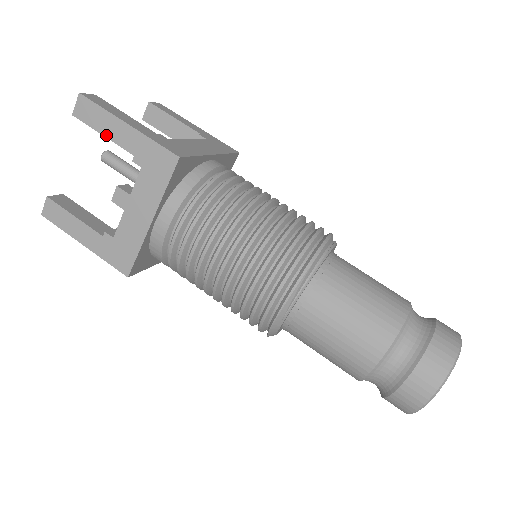
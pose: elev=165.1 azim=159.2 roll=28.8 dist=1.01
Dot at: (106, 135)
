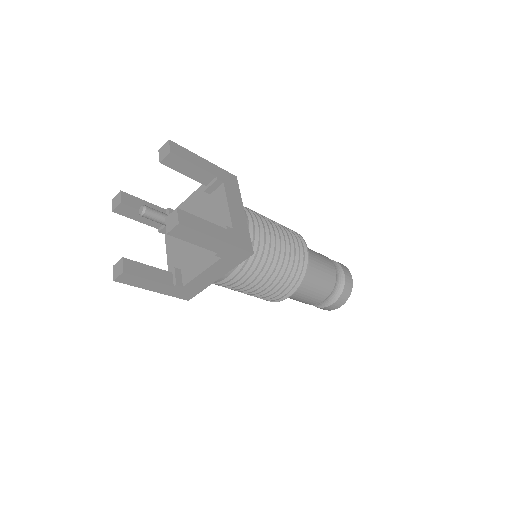
Dot at: (197, 244)
